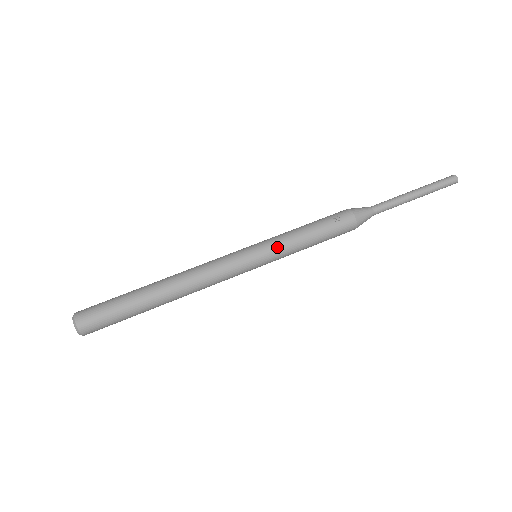
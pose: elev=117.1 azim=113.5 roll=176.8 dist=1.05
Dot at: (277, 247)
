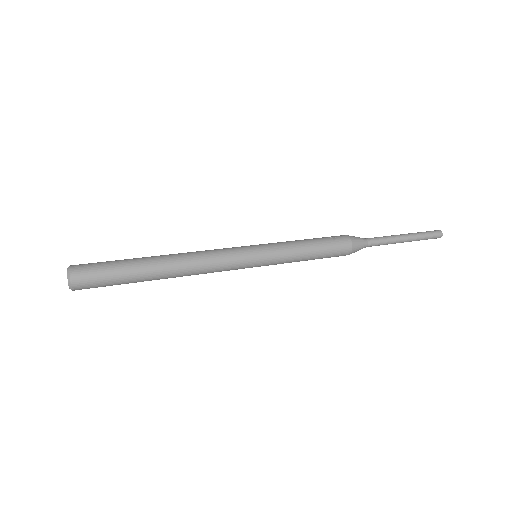
Dot at: (277, 248)
